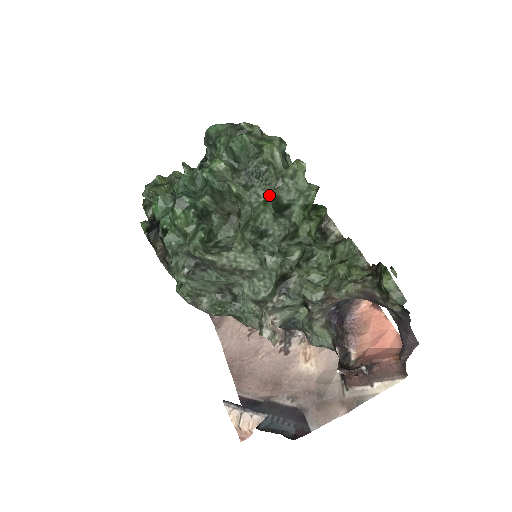
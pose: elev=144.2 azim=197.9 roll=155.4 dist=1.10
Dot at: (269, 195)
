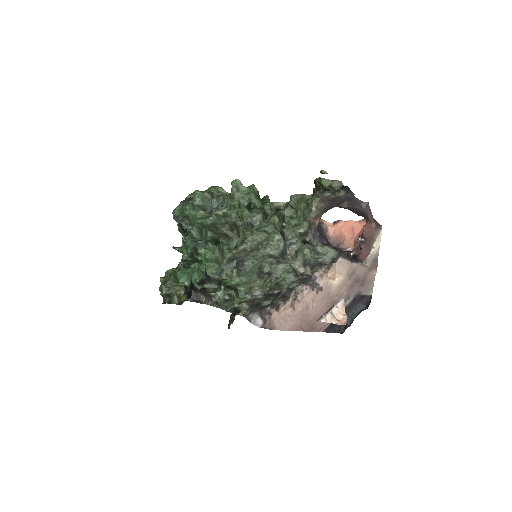
Dot at: (238, 201)
